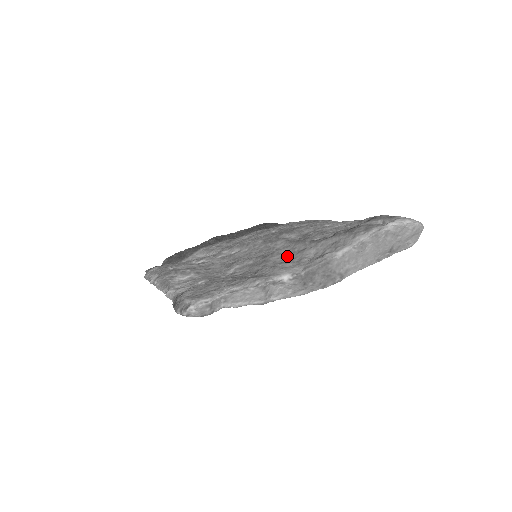
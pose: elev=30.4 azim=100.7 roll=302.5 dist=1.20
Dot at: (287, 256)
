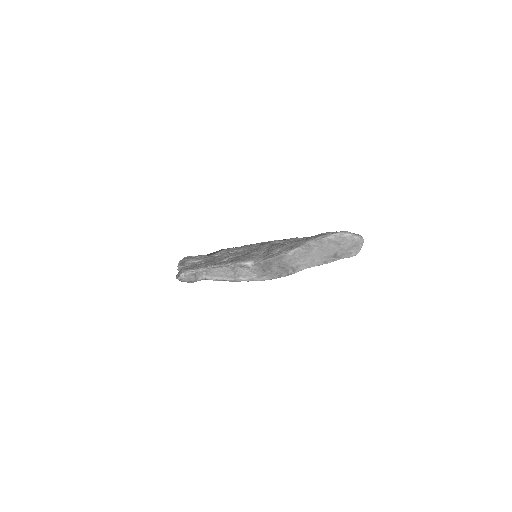
Dot at: (263, 253)
